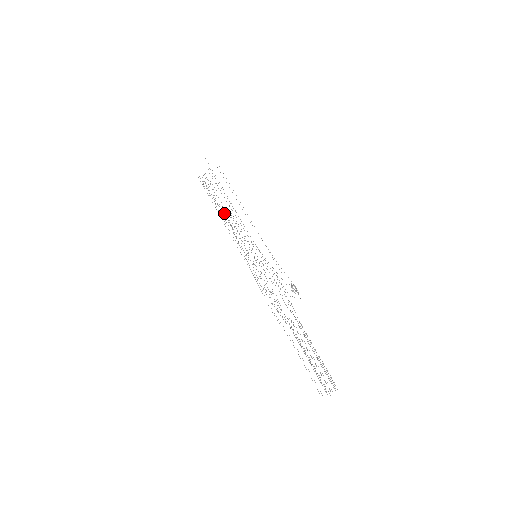
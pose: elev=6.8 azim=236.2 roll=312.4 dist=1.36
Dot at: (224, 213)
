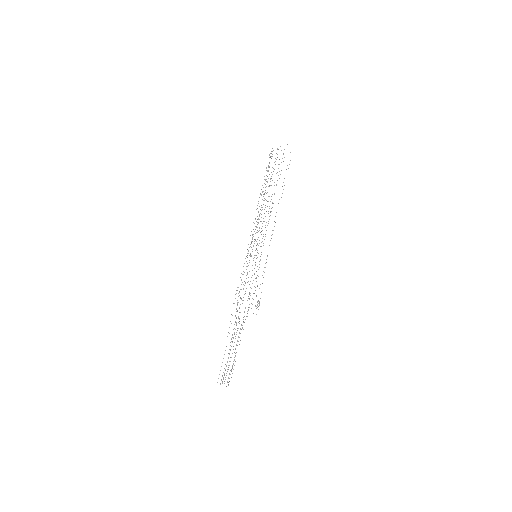
Dot at: occluded
